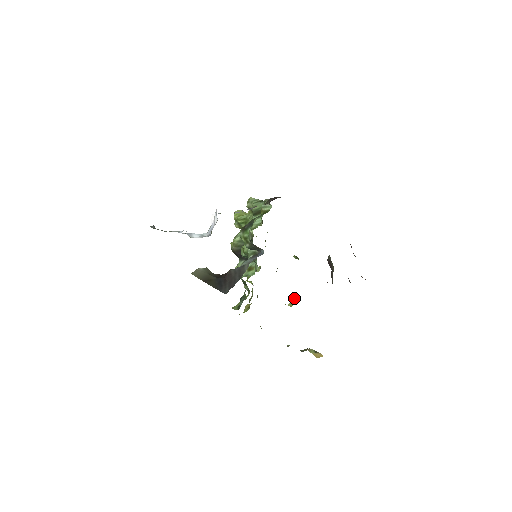
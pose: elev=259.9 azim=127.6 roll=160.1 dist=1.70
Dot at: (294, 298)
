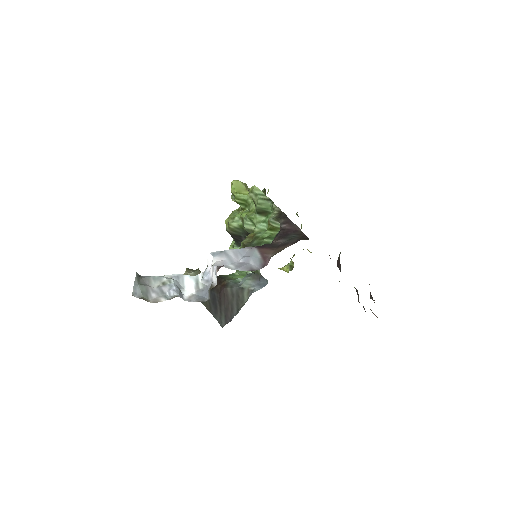
Dot at: (291, 263)
